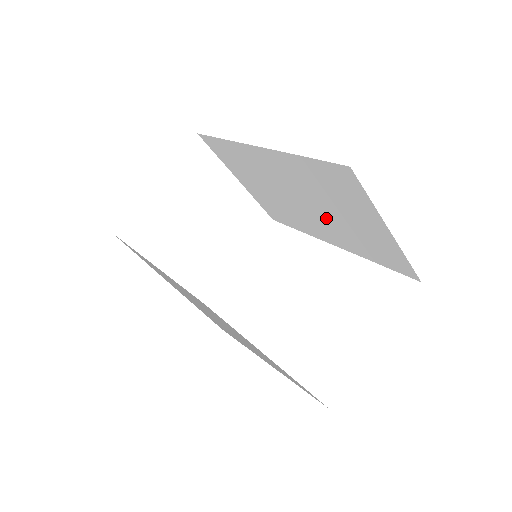
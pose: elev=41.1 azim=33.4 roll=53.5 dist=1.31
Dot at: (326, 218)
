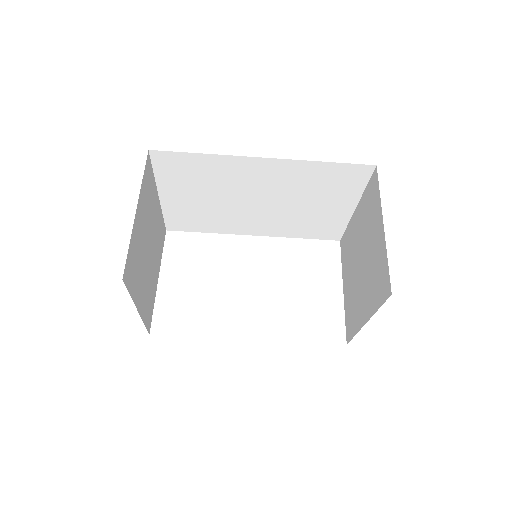
Dot at: (280, 211)
